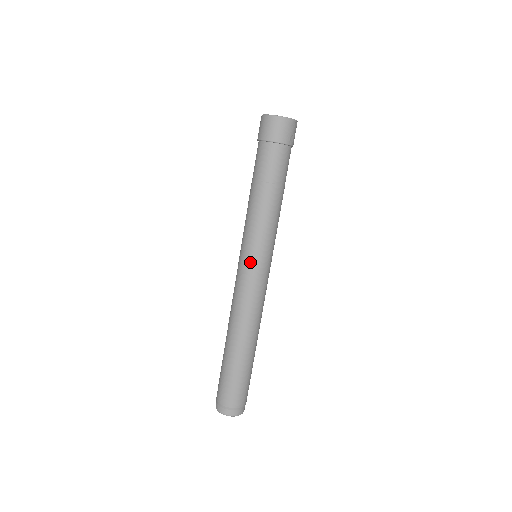
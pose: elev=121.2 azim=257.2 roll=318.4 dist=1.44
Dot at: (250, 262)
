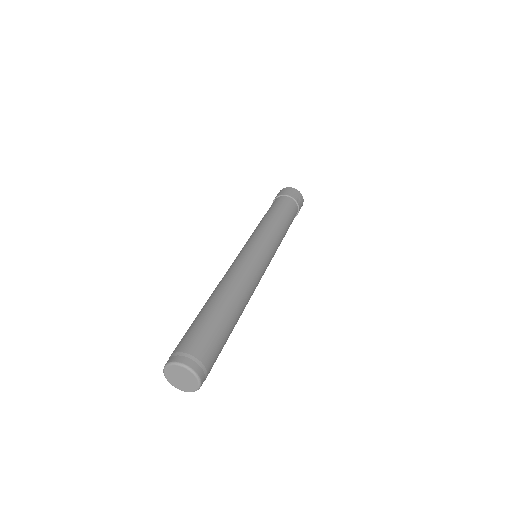
Dot at: (250, 245)
